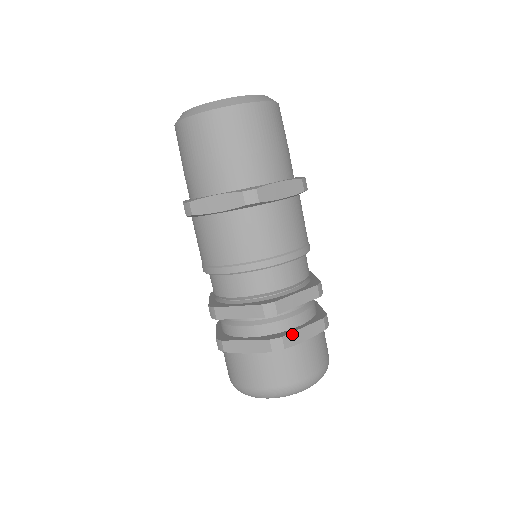
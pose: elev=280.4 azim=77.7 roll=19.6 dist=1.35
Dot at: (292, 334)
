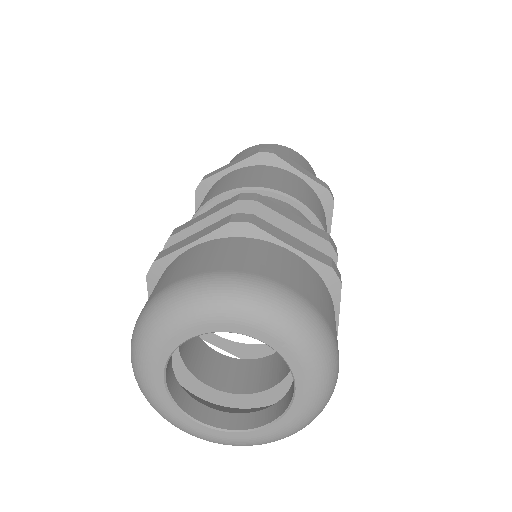
Dot at: (271, 226)
